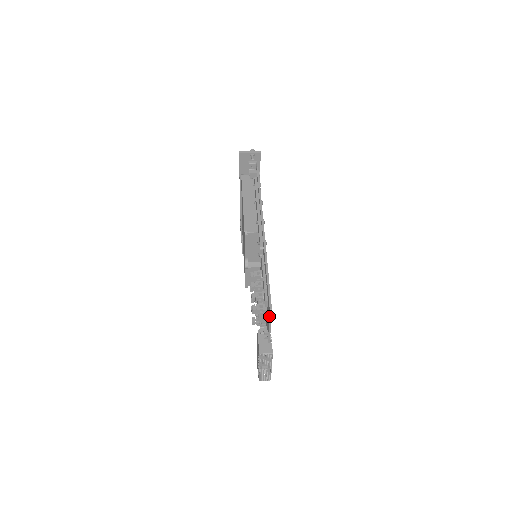
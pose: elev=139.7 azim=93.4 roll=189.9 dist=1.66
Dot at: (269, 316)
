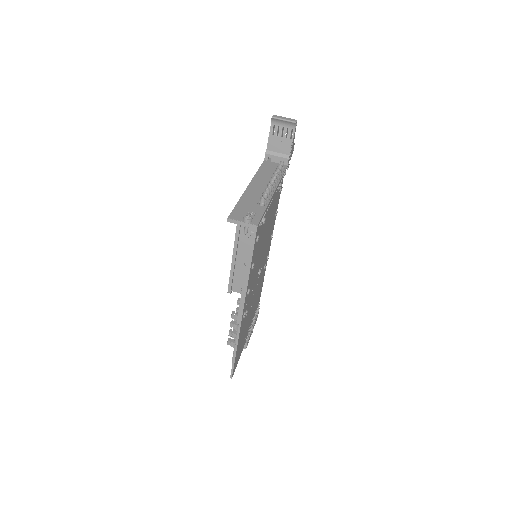
Dot at: occluded
